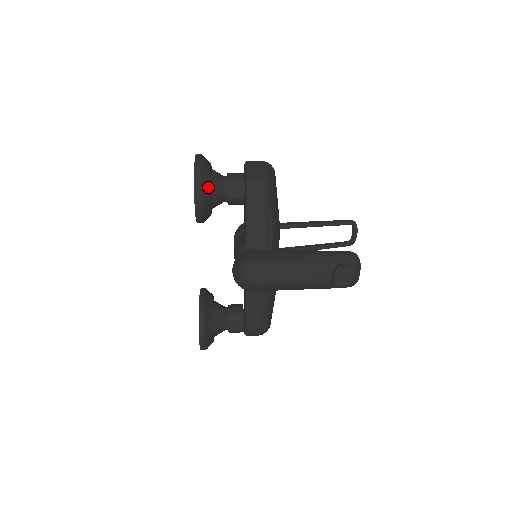
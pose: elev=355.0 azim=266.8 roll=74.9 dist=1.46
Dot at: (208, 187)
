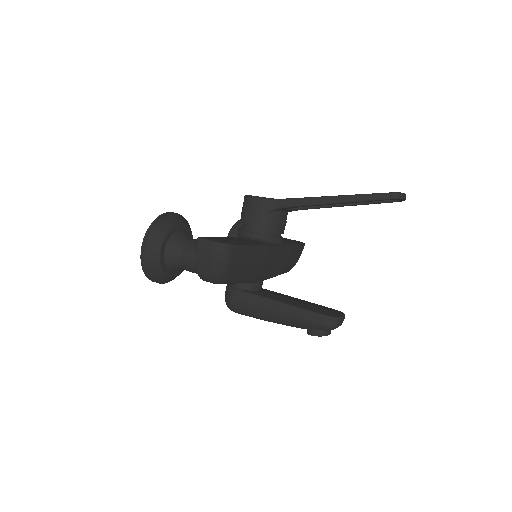
Dot at: (167, 278)
